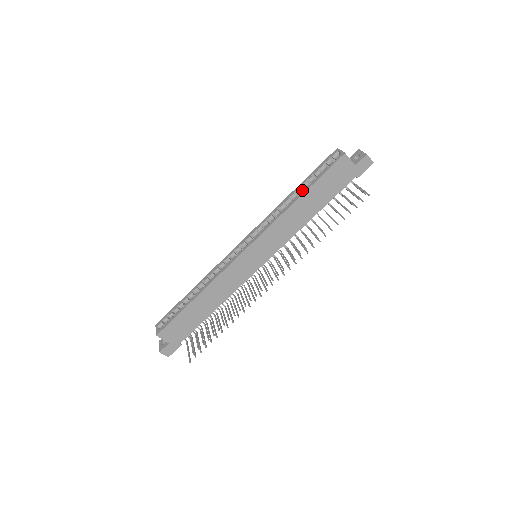
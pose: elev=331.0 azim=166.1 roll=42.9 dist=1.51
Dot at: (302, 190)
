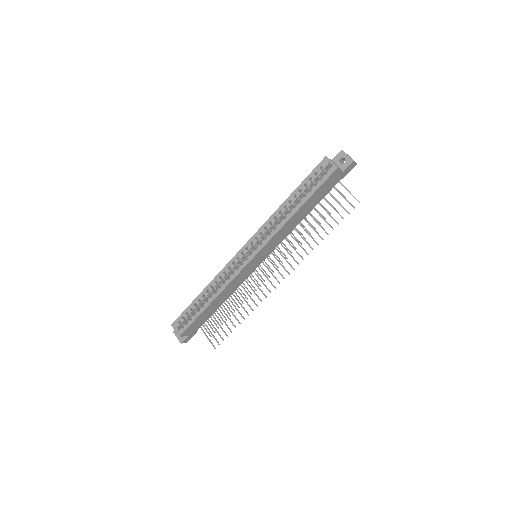
Dot at: (298, 202)
